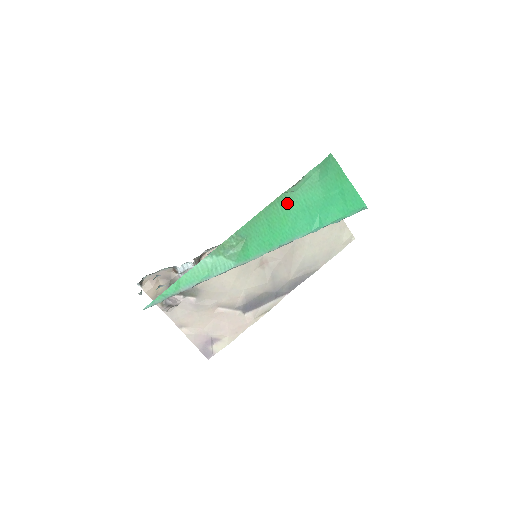
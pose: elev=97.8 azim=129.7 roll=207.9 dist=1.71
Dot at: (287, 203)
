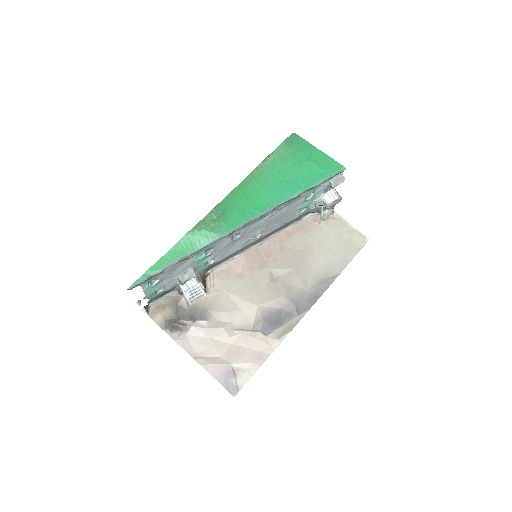
Dot at: (261, 177)
